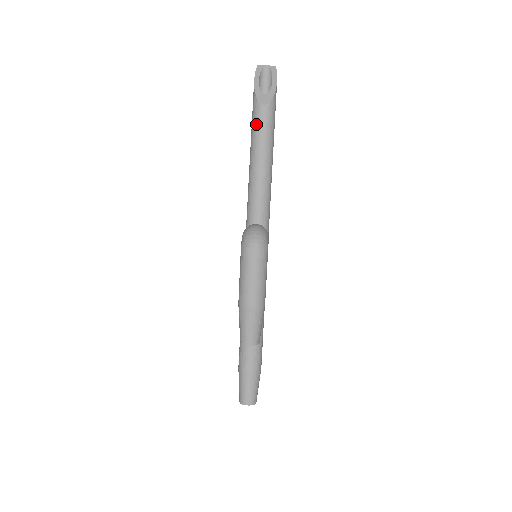
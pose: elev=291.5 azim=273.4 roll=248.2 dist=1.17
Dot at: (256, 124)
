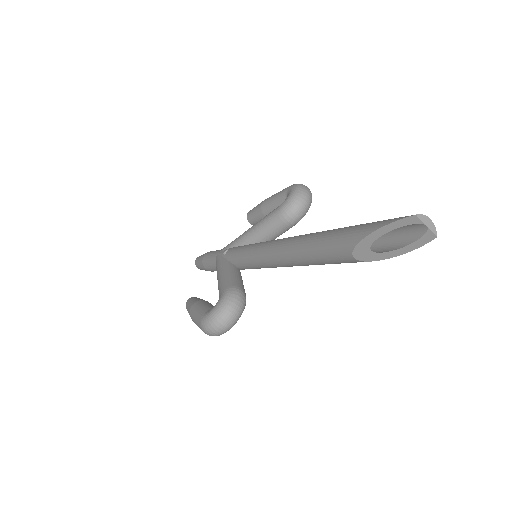
Dot at: (330, 251)
